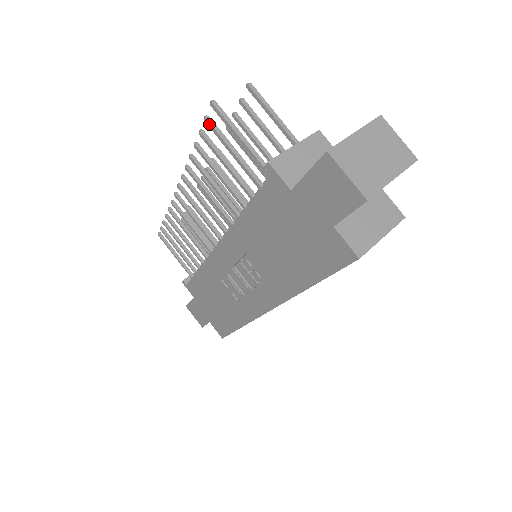
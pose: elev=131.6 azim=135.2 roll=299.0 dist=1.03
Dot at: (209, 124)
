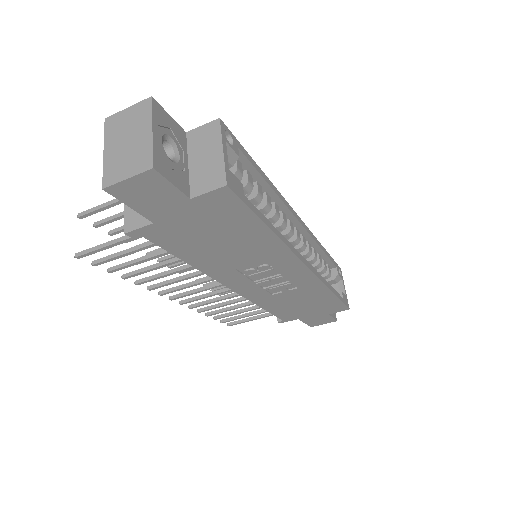
Dot at: (98, 264)
